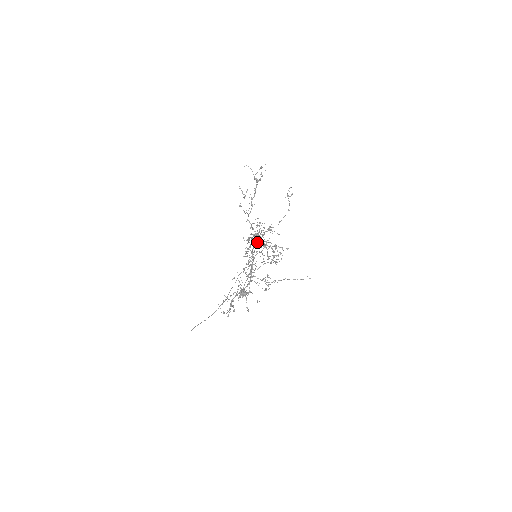
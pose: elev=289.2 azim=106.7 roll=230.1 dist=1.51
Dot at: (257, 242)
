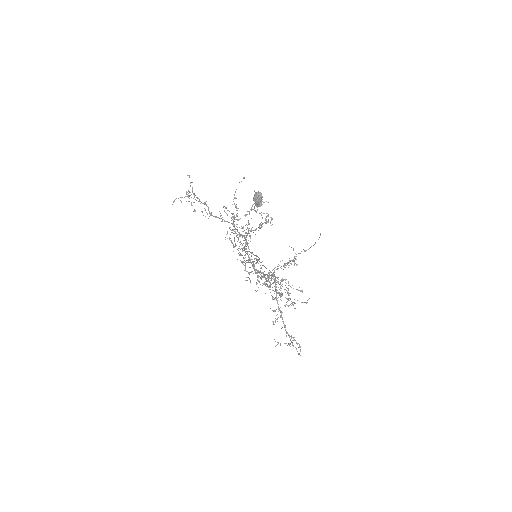
Dot at: occluded
